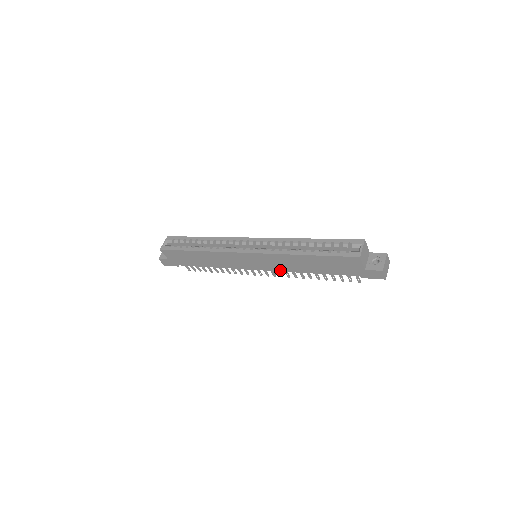
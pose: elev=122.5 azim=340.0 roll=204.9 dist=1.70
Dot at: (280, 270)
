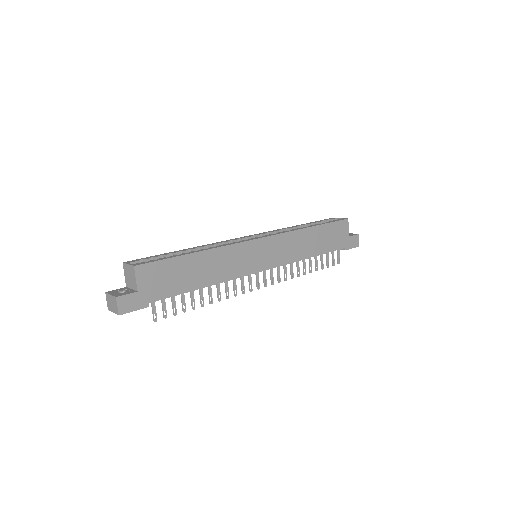
Dot at: (286, 262)
